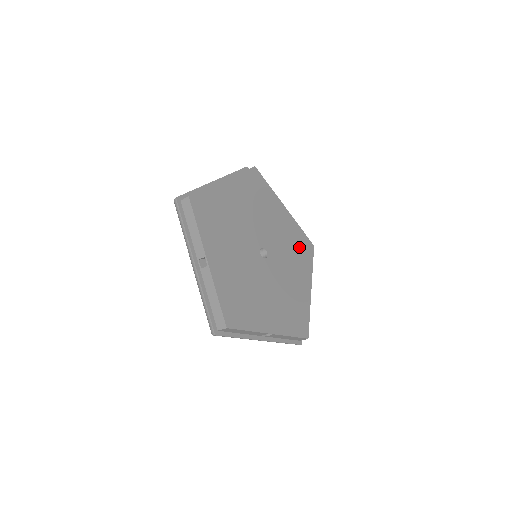
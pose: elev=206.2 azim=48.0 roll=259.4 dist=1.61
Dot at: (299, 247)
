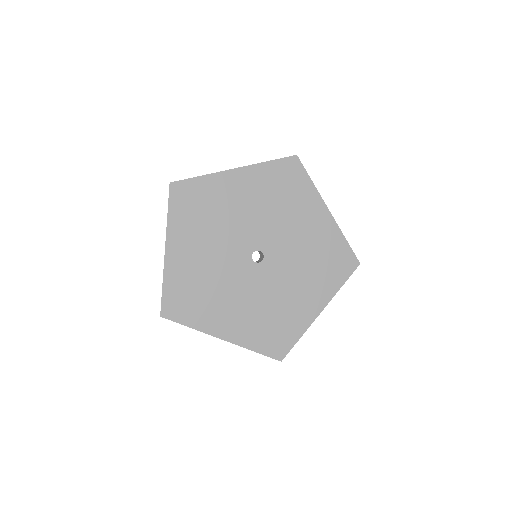
Dot at: (284, 189)
